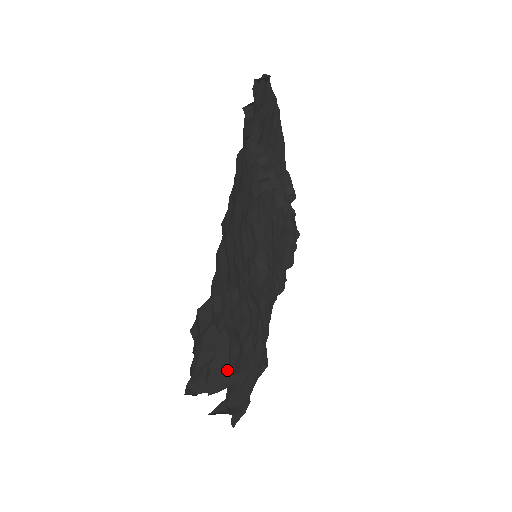
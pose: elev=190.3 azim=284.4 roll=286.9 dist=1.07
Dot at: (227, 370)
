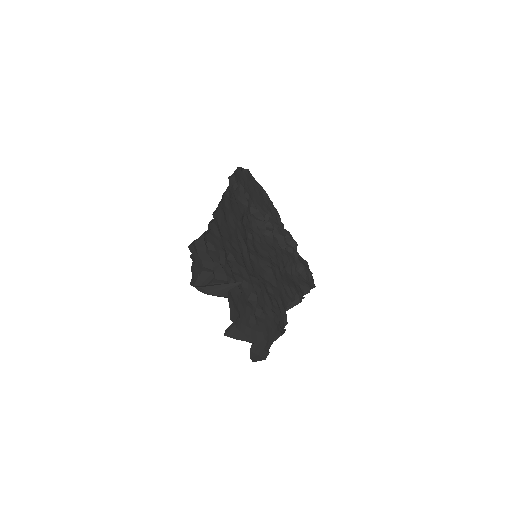
Dot at: (227, 293)
